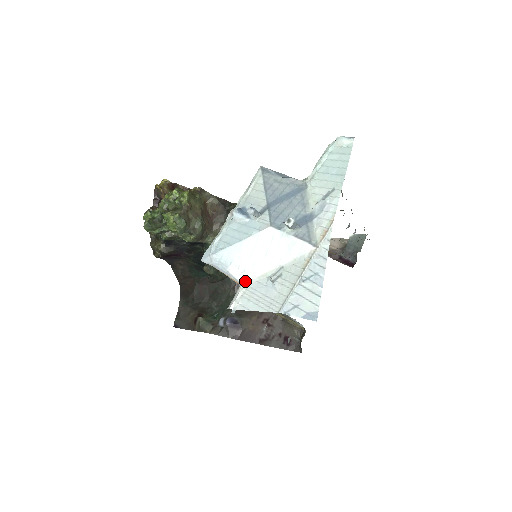
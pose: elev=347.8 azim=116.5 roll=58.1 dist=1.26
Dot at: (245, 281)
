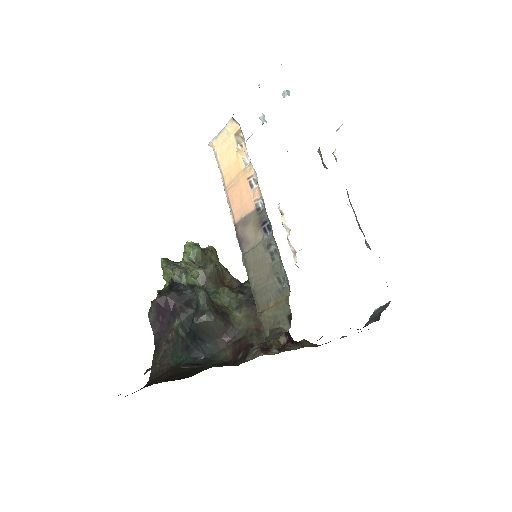
Dot at: occluded
